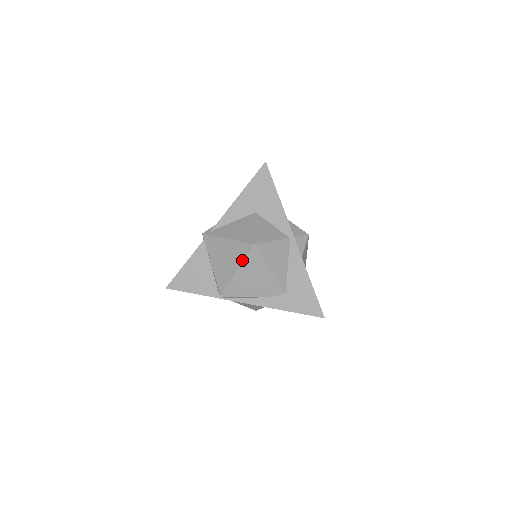
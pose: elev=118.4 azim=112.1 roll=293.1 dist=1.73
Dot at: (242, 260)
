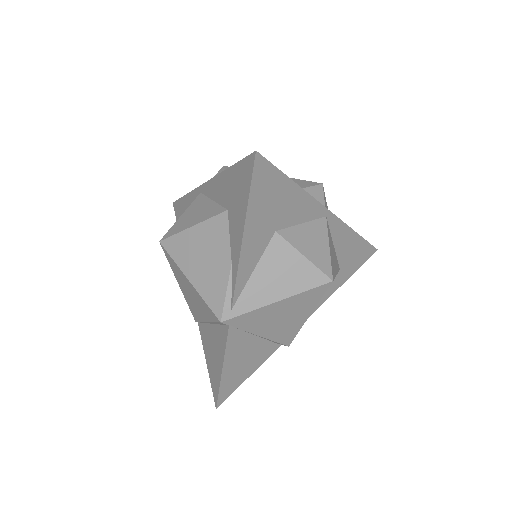
Dot at: (316, 304)
